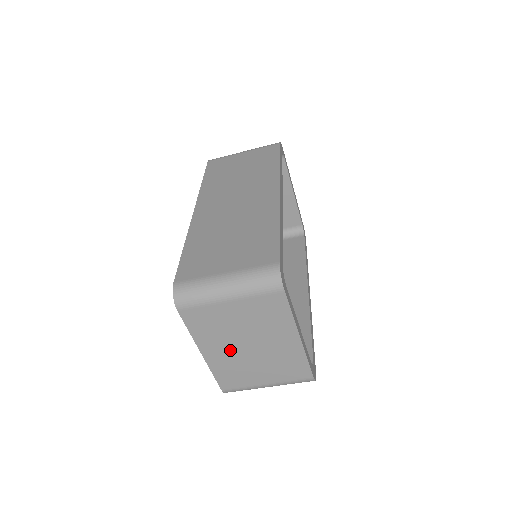
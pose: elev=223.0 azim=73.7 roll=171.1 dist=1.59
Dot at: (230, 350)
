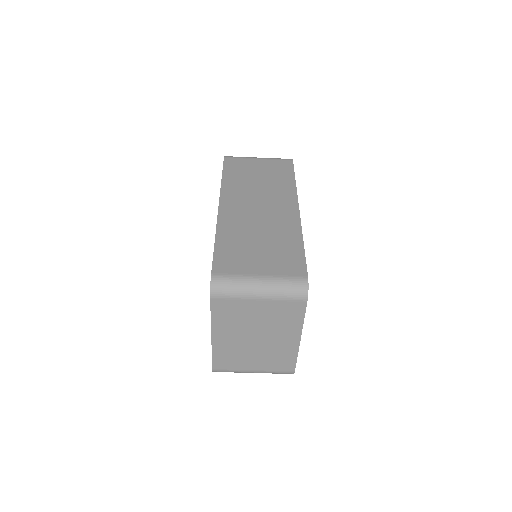
Dot at: (238, 338)
